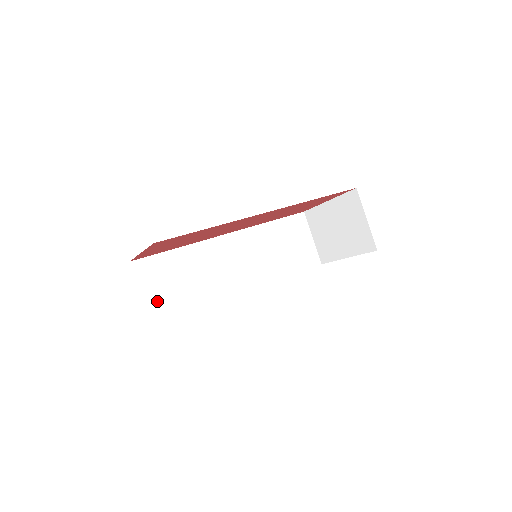
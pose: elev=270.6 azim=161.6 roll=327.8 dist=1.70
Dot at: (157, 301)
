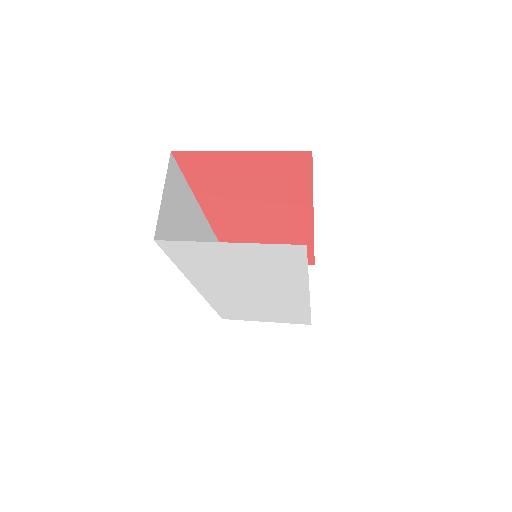
Dot at: (166, 218)
